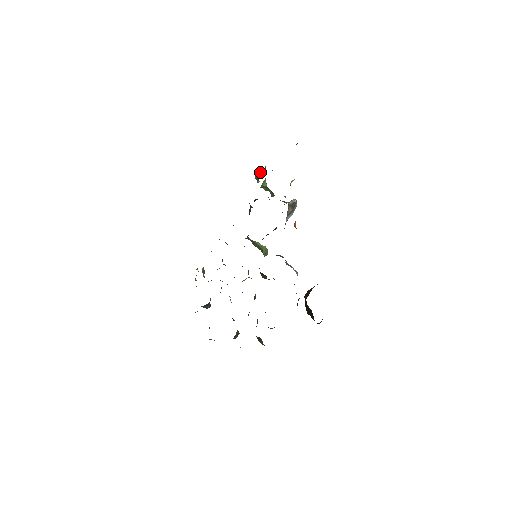
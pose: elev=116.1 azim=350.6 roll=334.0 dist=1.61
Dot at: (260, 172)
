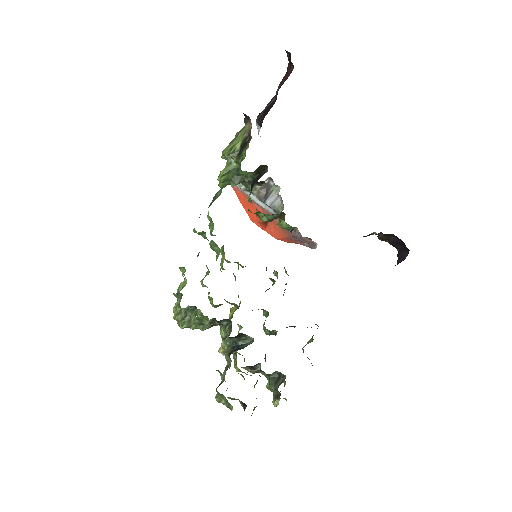
Dot at: (234, 146)
